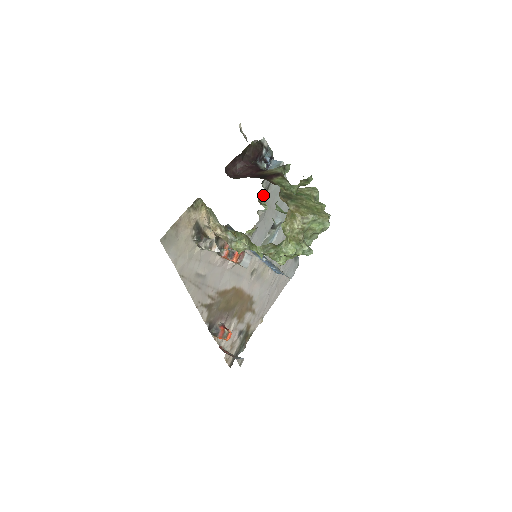
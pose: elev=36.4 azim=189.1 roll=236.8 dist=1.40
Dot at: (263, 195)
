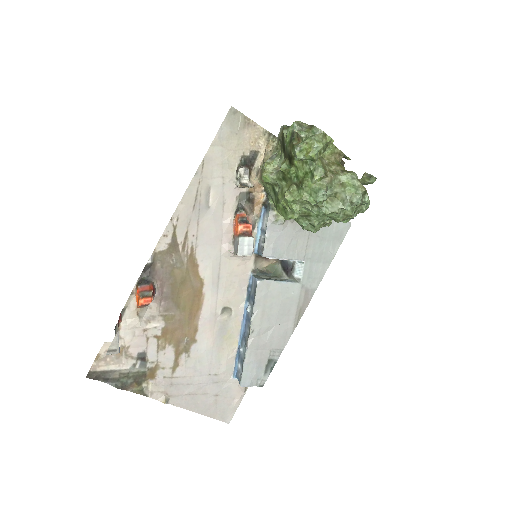
Dot at: occluded
